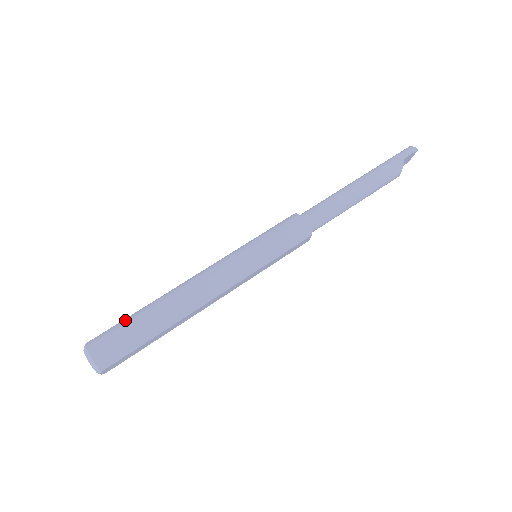
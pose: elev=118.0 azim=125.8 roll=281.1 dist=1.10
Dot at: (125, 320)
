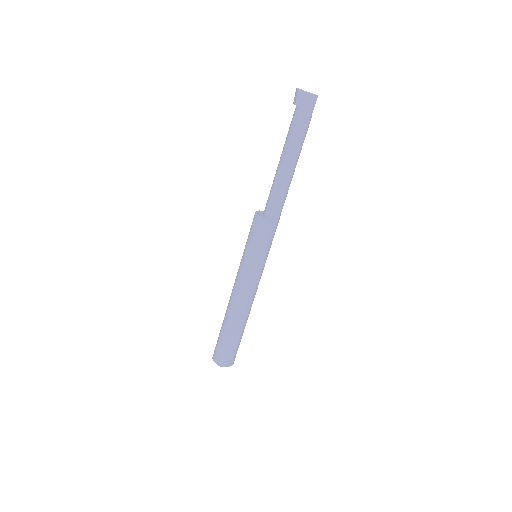
Dot at: (231, 345)
